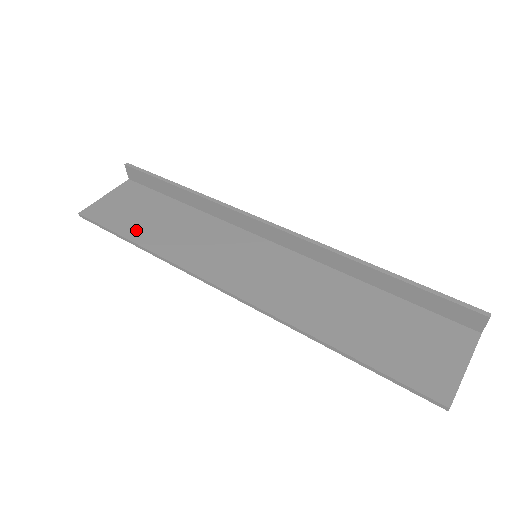
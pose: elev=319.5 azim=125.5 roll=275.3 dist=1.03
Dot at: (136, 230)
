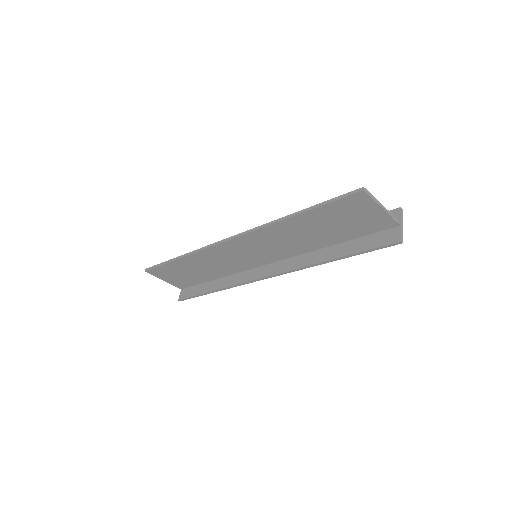
Dot at: occluded
